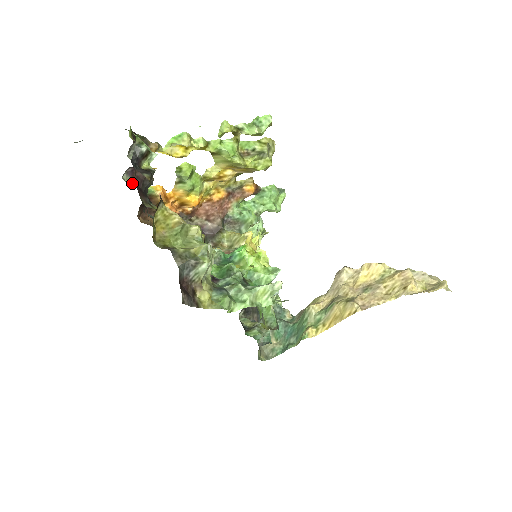
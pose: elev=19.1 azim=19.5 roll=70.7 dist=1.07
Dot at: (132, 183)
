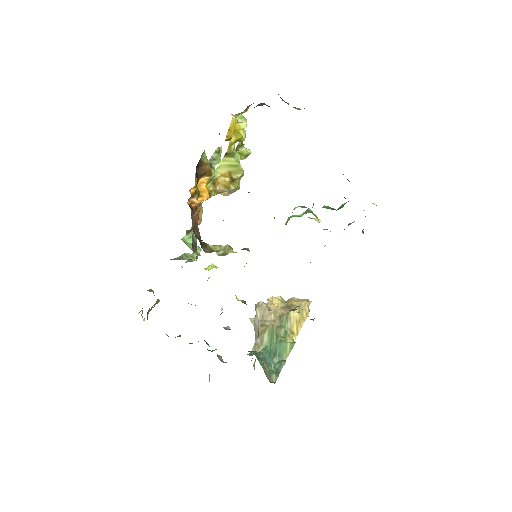
Dot at: occluded
